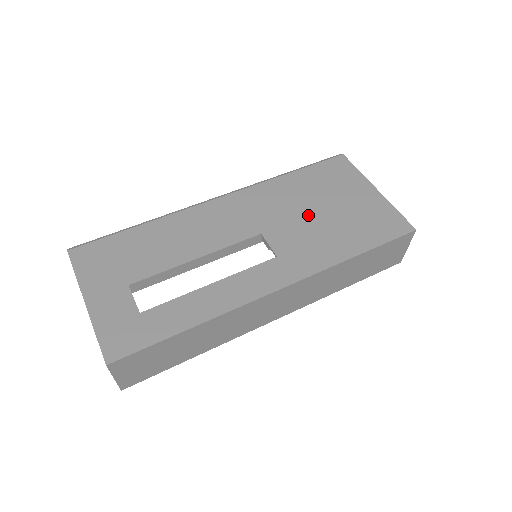
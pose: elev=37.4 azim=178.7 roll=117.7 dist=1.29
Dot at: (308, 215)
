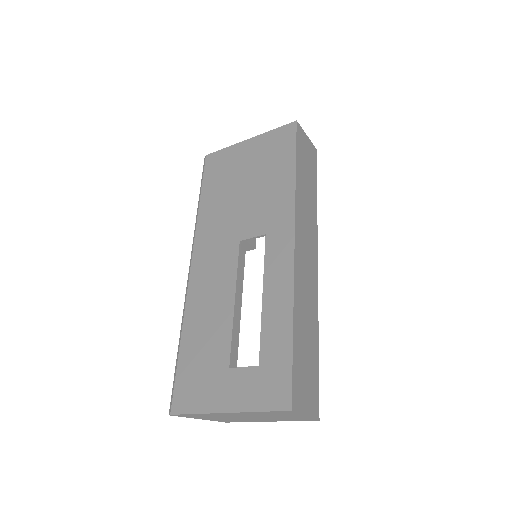
Dot at: (243, 199)
